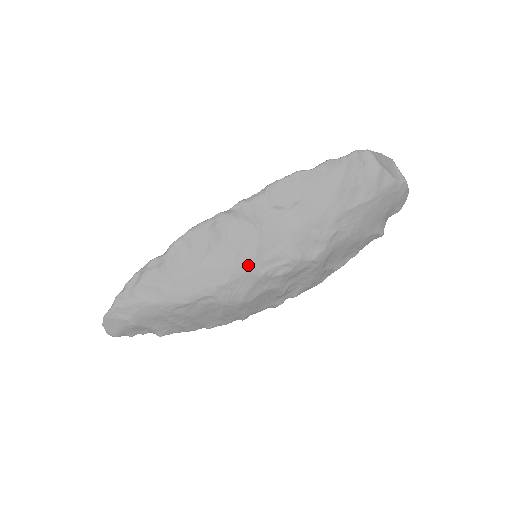
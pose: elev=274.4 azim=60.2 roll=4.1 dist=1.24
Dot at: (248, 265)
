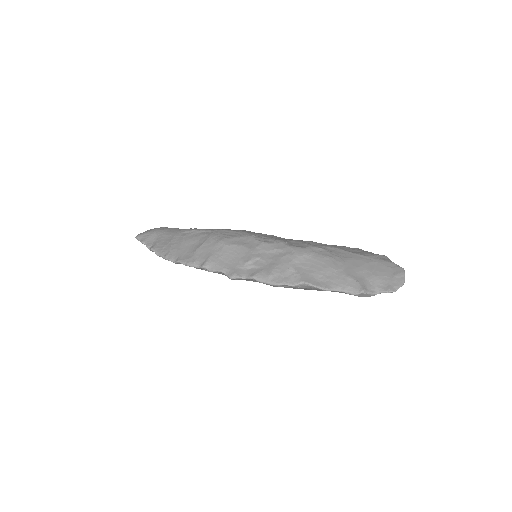
Dot at: occluded
